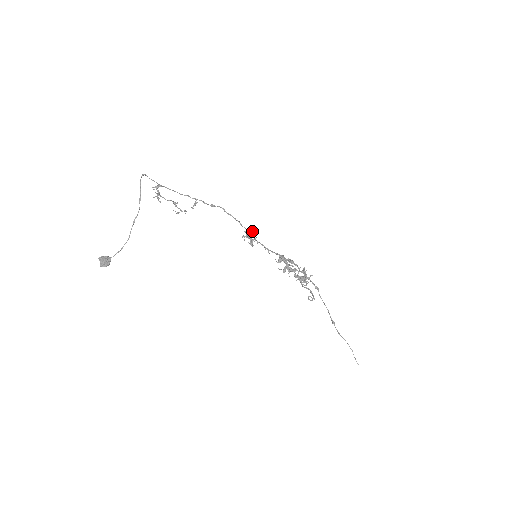
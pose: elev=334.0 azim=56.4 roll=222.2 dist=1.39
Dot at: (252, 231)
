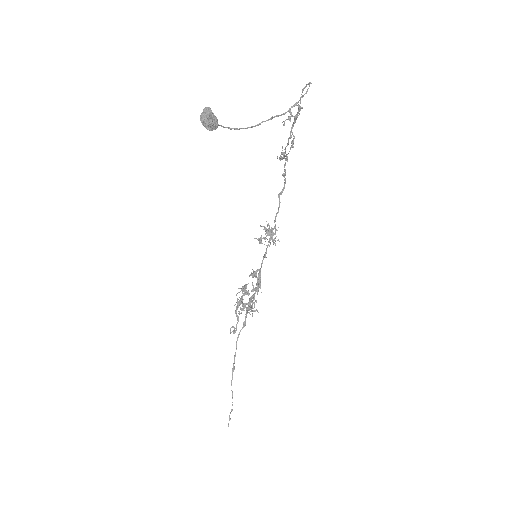
Dot at: (276, 230)
